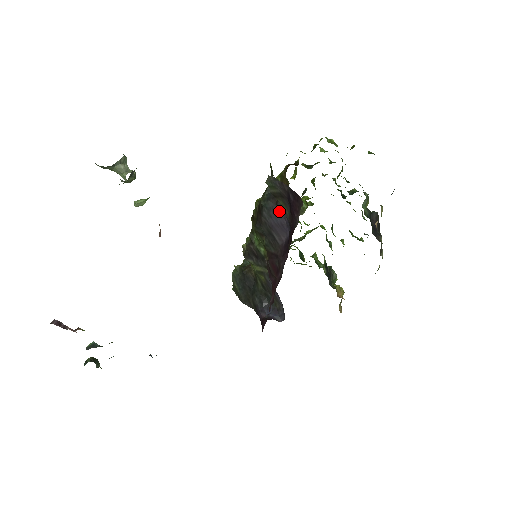
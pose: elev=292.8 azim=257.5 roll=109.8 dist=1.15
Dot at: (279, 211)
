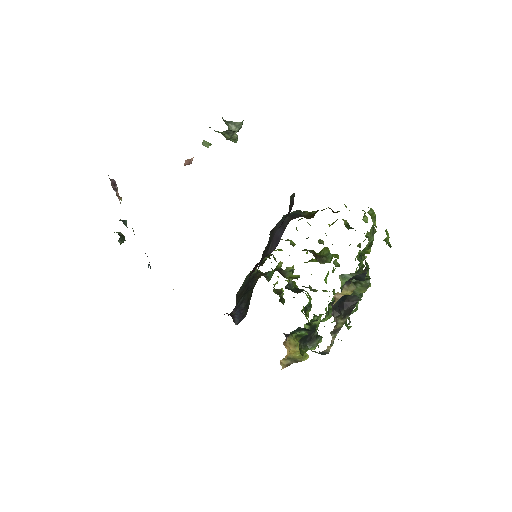
Dot at: (285, 227)
